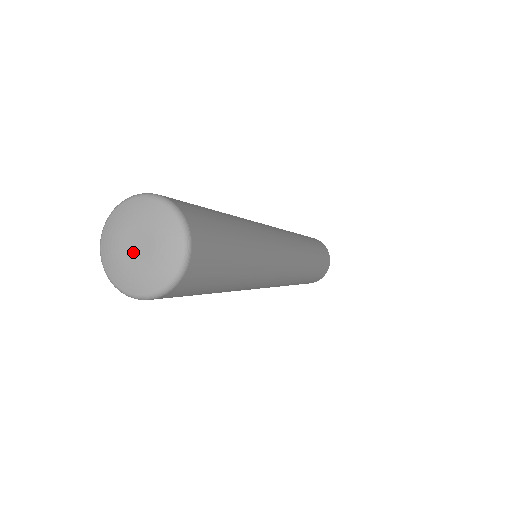
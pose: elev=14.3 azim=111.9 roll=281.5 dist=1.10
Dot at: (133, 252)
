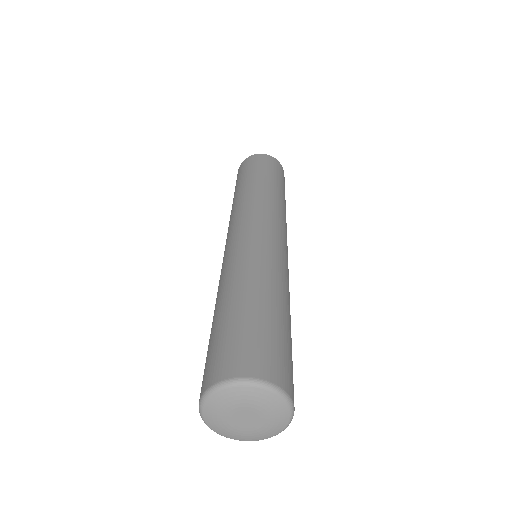
Dot at: (242, 423)
